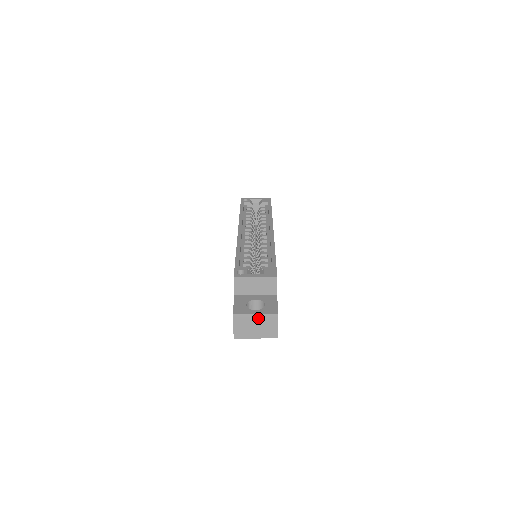
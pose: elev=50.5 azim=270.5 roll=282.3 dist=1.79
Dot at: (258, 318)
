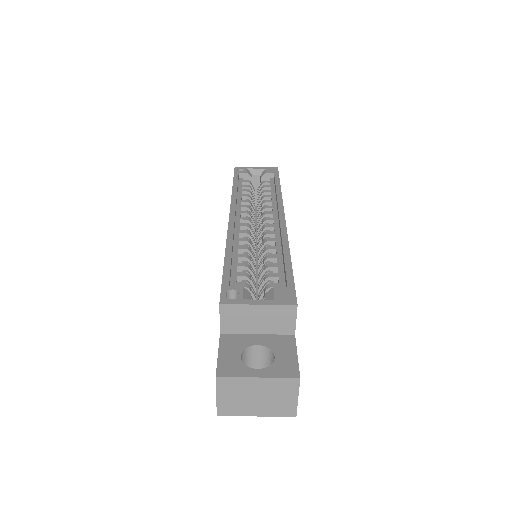
Dot at: (262, 384)
